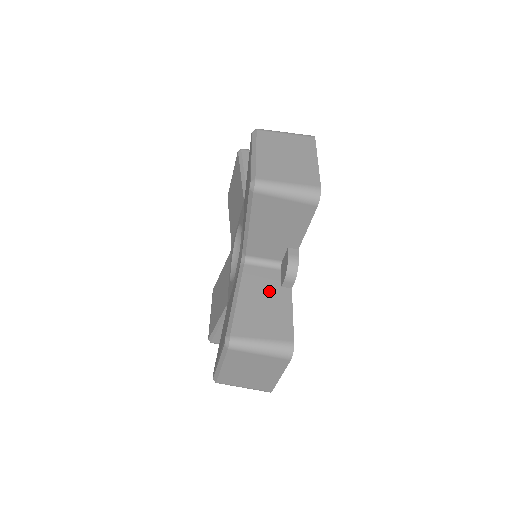
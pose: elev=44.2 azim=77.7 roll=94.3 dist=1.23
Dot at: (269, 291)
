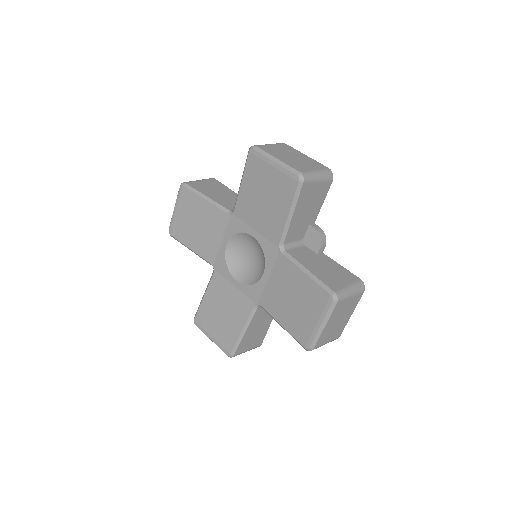
Dot at: (263, 321)
